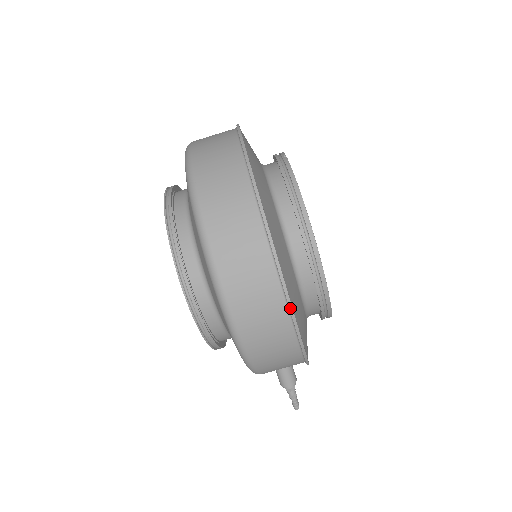
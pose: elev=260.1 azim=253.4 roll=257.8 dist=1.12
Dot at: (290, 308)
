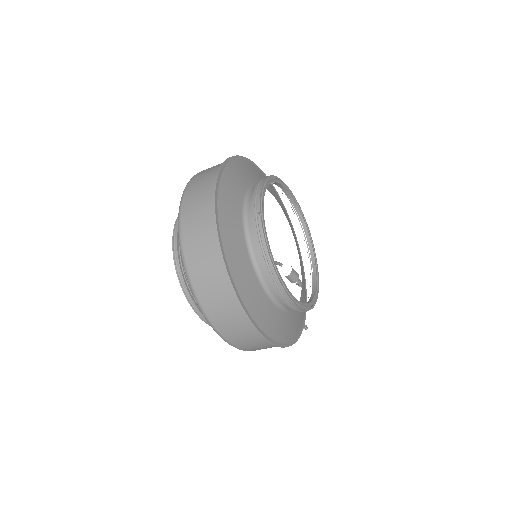
Dot at: (272, 344)
